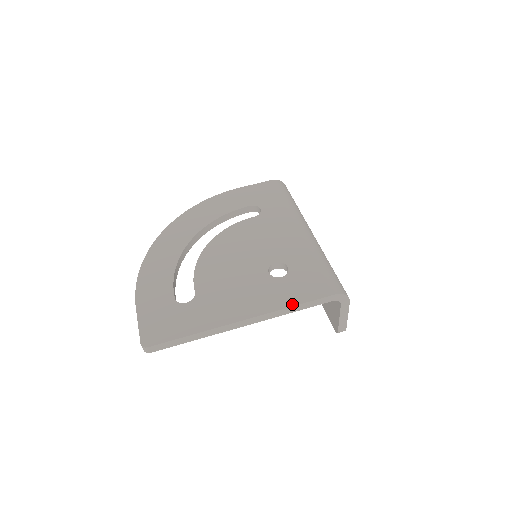
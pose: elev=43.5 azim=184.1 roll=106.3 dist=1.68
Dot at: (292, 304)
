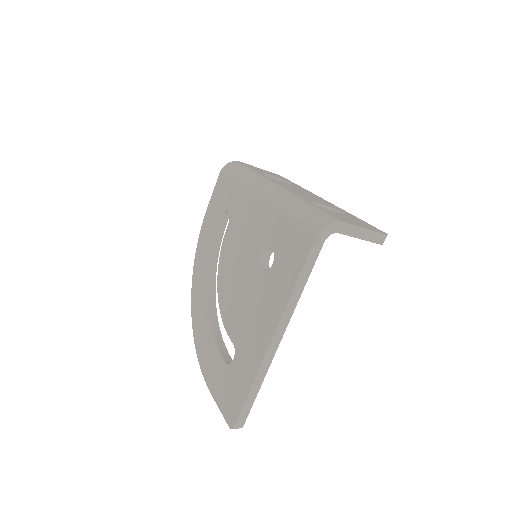
Dot at: (293, 285)
